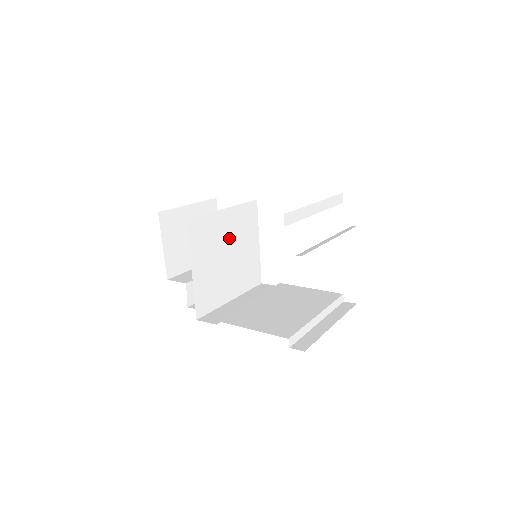
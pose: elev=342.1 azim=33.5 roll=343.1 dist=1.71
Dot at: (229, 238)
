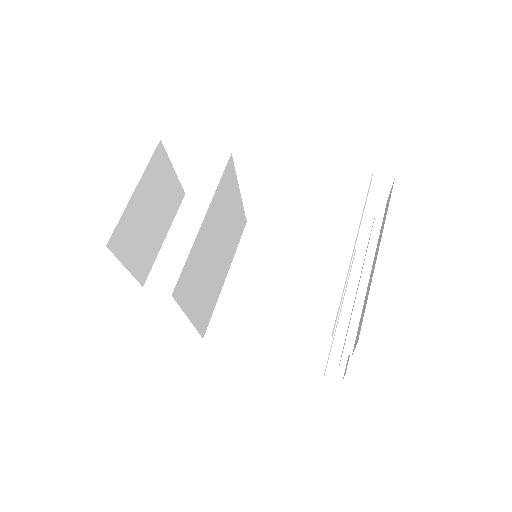
Dot at: (213, 237)
